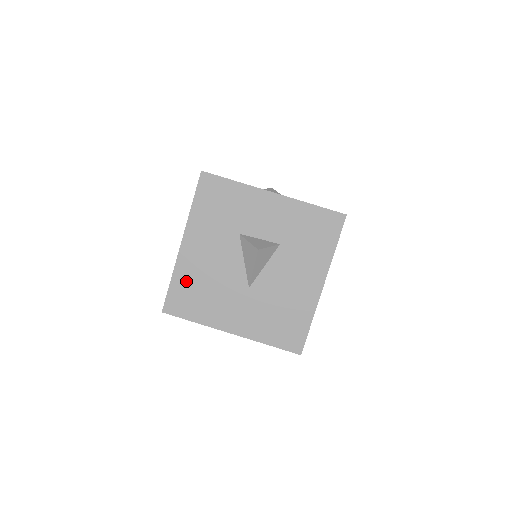
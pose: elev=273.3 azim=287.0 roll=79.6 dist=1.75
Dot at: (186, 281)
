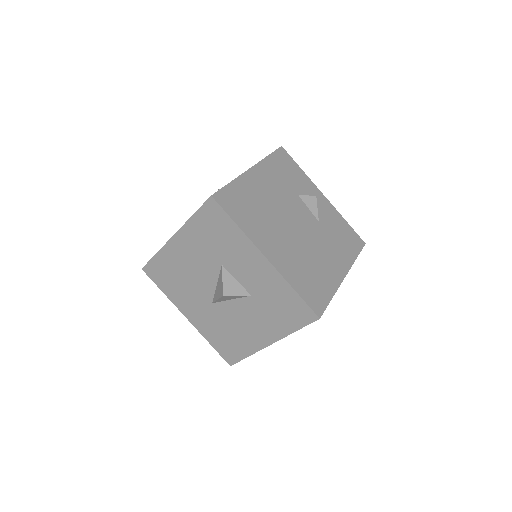
Dot at: (166, 264)
